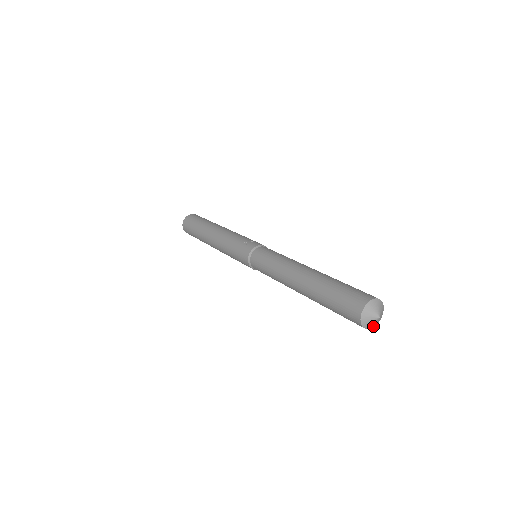
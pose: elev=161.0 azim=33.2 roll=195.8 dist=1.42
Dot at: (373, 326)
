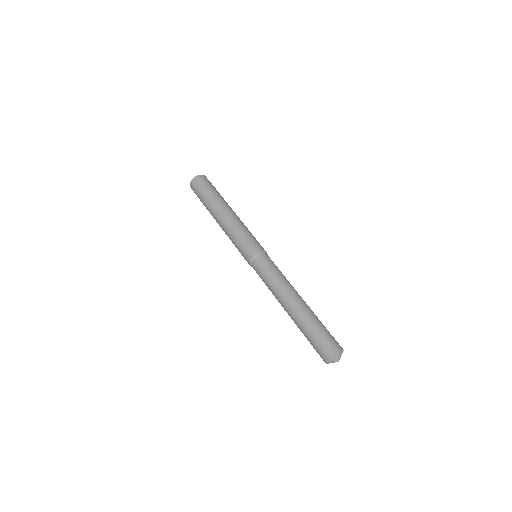
Dot at: occluded
